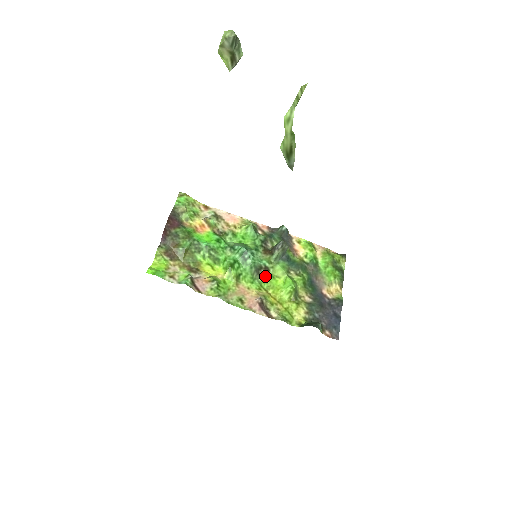
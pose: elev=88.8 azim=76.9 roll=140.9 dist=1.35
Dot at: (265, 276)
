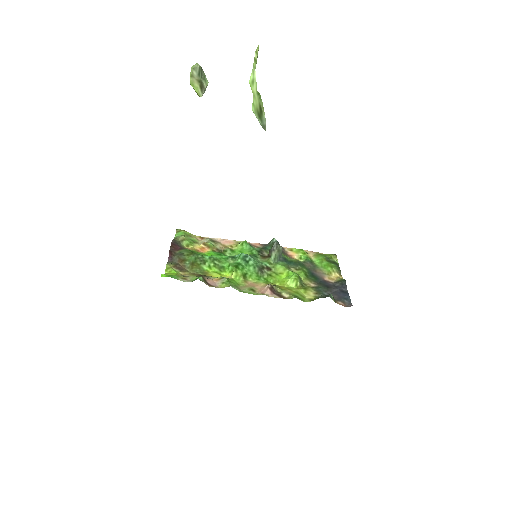
Dot at: (269, 274)
